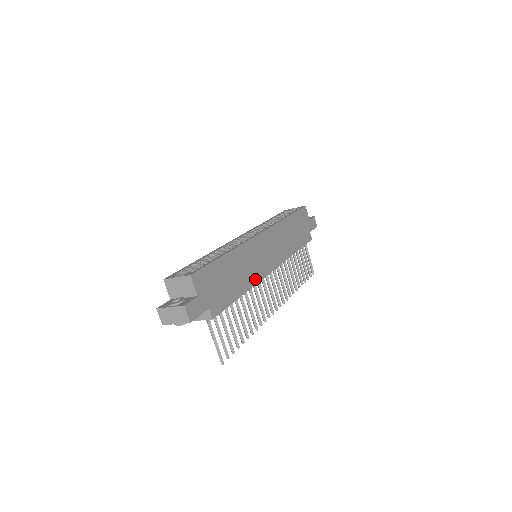
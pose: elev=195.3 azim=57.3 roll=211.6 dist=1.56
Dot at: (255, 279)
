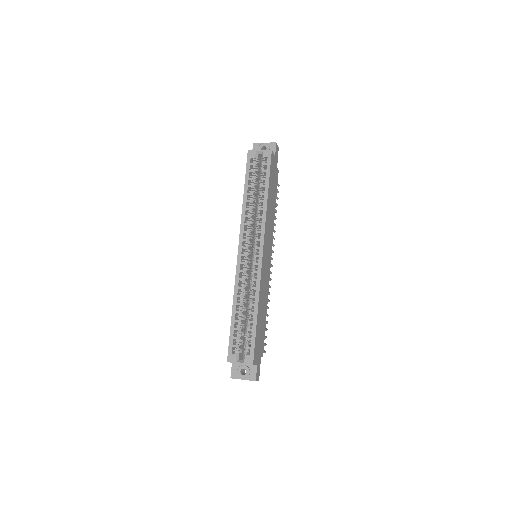
Dot at: (268, 288)
